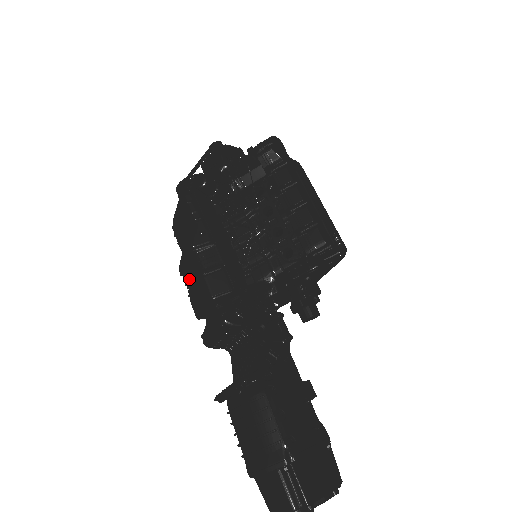
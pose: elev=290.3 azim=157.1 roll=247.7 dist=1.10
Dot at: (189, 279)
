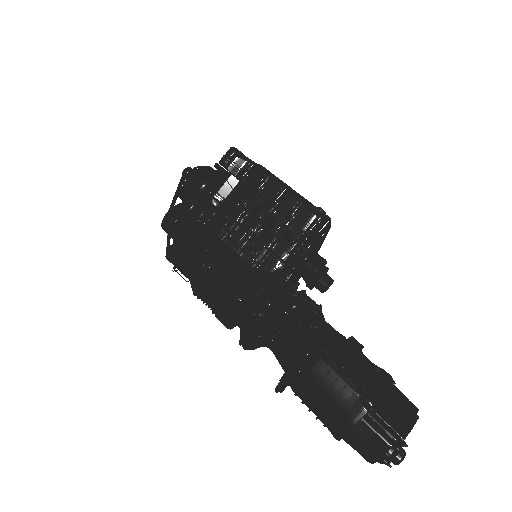
Dot at: (208, 297)
